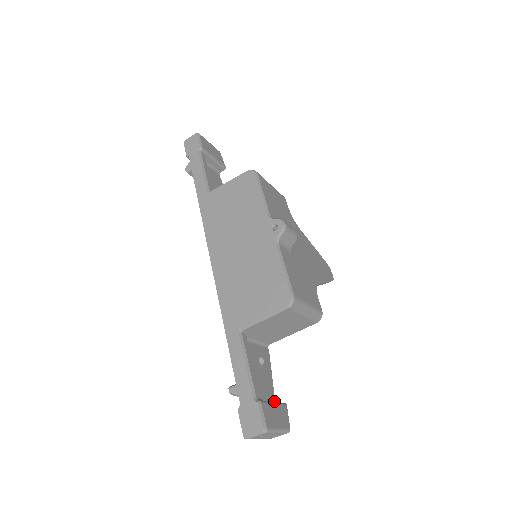
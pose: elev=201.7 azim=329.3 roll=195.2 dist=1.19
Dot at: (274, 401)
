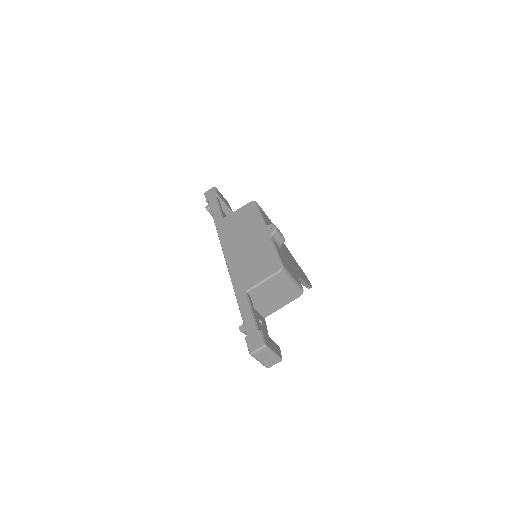
Dot at: occluded
